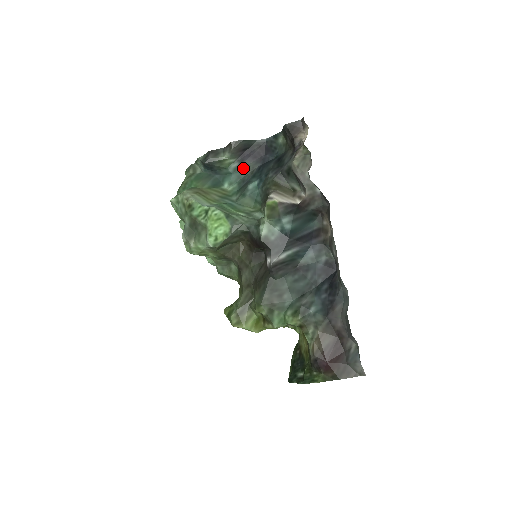
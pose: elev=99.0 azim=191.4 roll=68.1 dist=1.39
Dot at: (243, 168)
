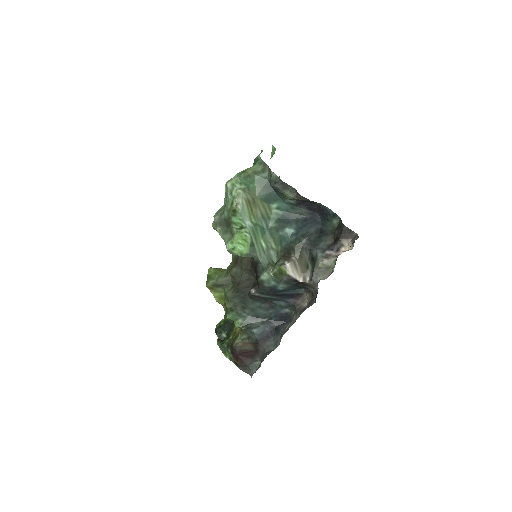
Dot at: (296, 207)
